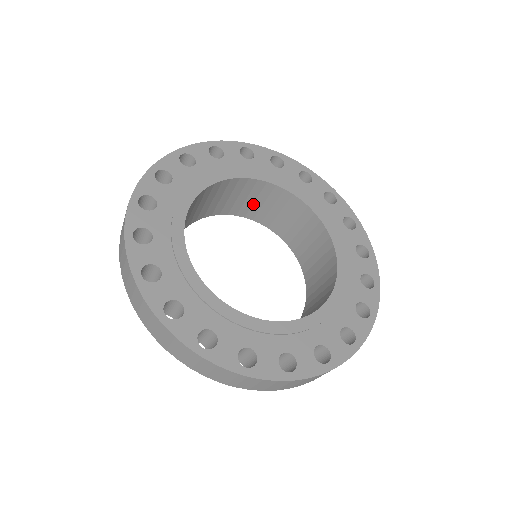
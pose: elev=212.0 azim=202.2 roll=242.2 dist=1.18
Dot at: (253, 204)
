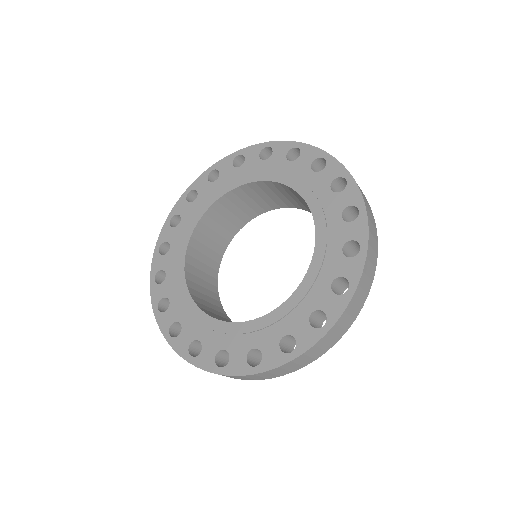
Dot at: occluded
